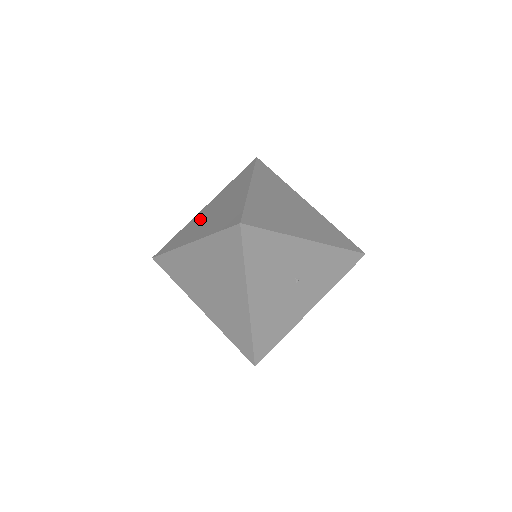
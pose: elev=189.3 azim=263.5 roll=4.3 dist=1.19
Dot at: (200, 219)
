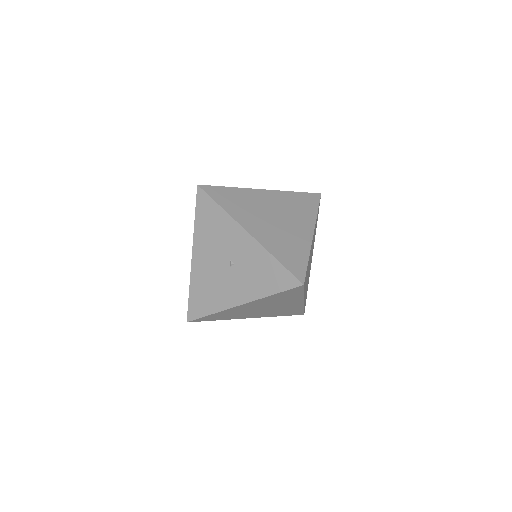
Dot at: occluded
